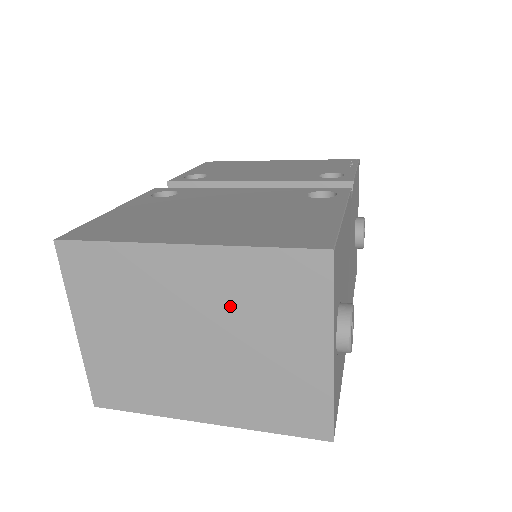
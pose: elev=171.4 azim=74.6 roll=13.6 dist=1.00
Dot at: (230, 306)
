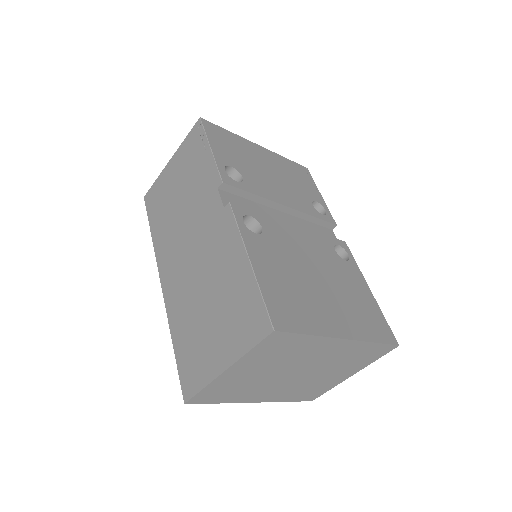
Dot at: (334, 361)
